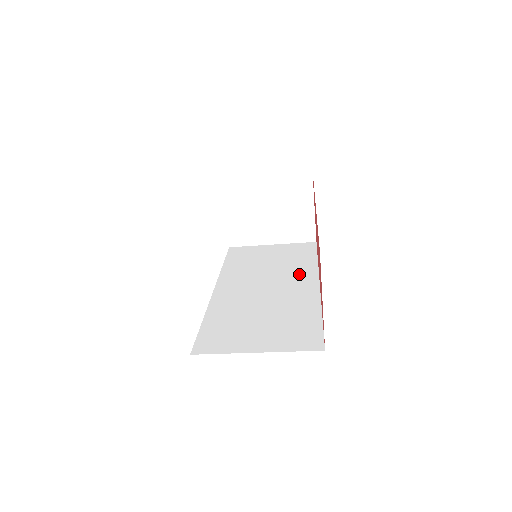
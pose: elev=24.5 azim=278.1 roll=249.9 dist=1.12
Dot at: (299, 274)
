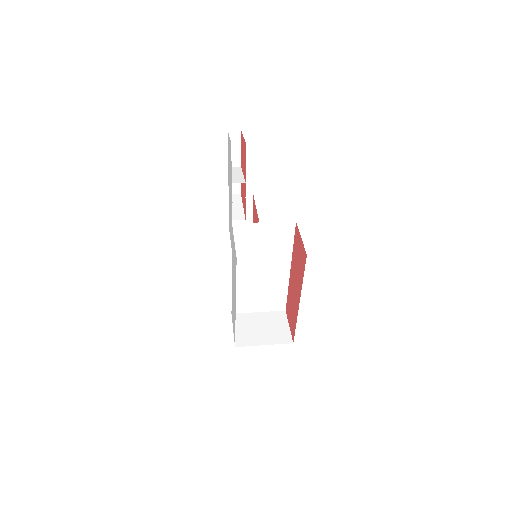
Dot at: (280, 261)
